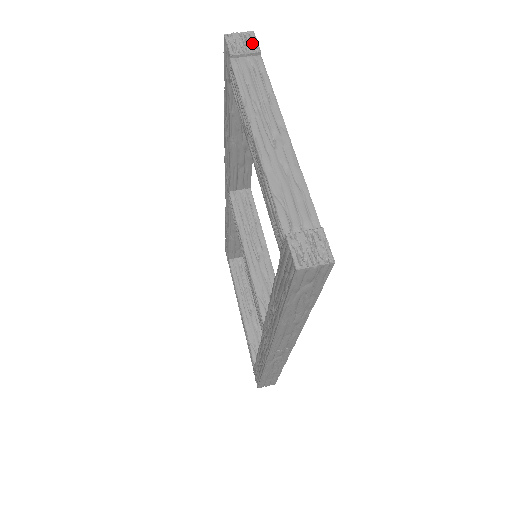
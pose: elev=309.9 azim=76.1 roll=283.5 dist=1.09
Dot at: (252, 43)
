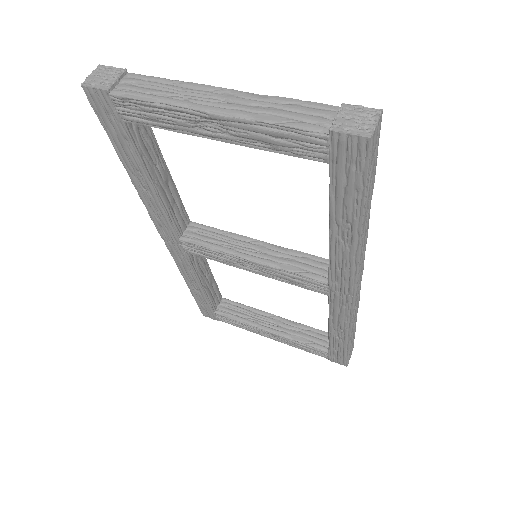
Dot at: (111, 71)
